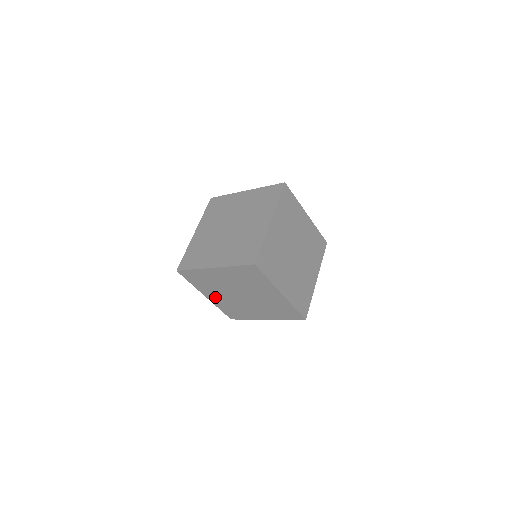
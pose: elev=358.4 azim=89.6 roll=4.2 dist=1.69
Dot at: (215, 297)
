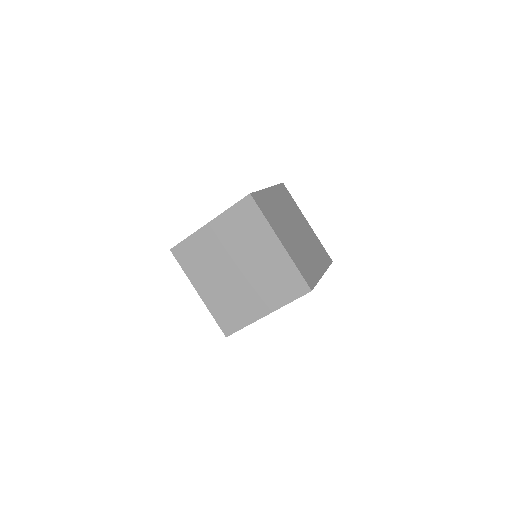
Dot at: (209, 289)
